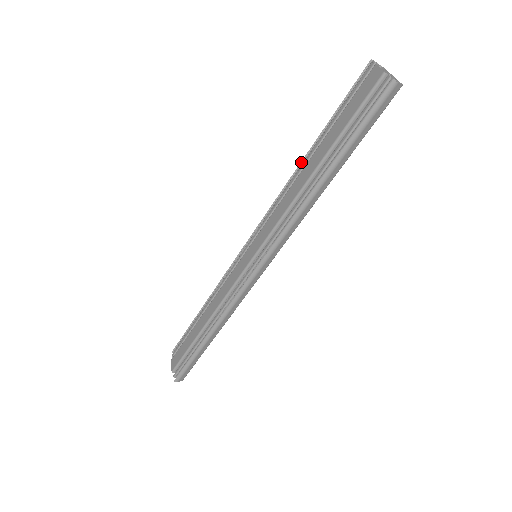
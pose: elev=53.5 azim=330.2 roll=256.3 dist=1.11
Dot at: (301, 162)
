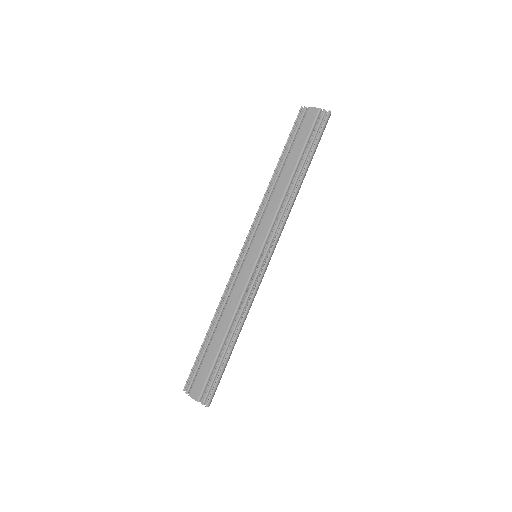
Dot at: (271, 178)
